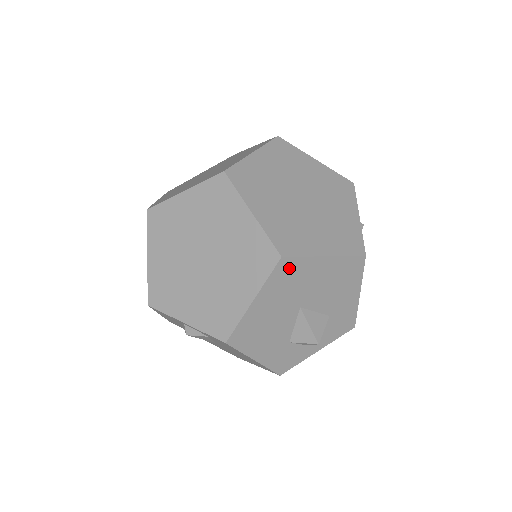
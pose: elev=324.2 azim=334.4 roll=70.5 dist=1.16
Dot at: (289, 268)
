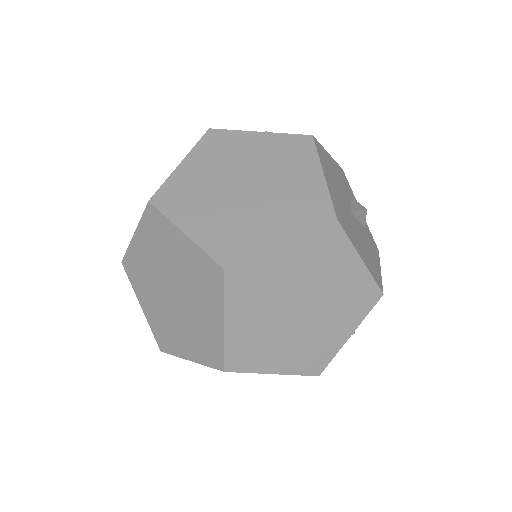
Dot at: occluded
